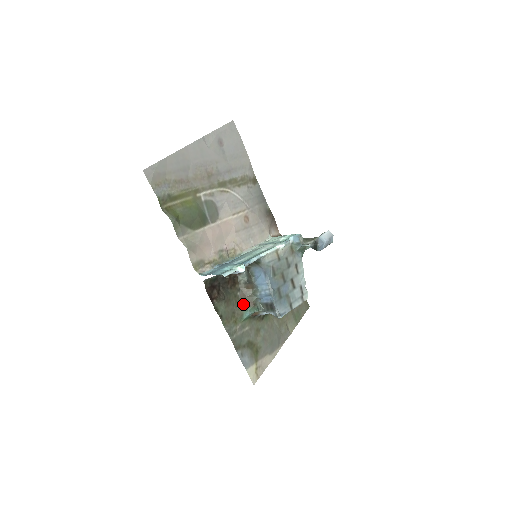
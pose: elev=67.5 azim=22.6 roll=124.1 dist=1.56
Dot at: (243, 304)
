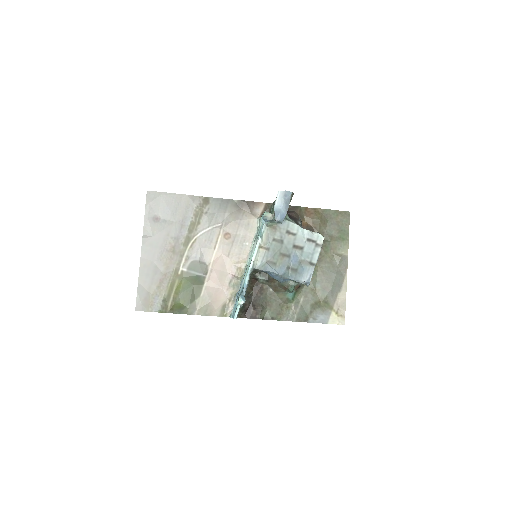
Dot at: (281, 292)
